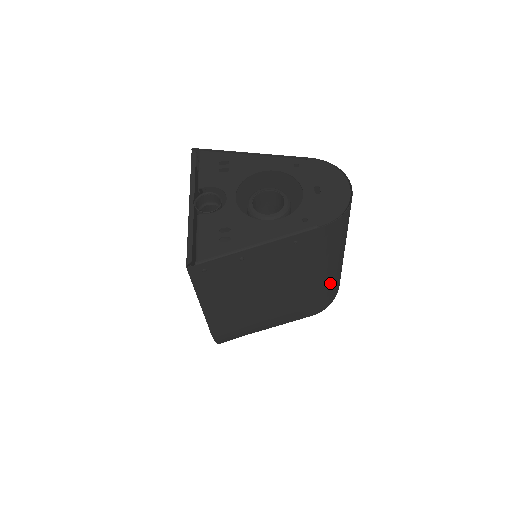
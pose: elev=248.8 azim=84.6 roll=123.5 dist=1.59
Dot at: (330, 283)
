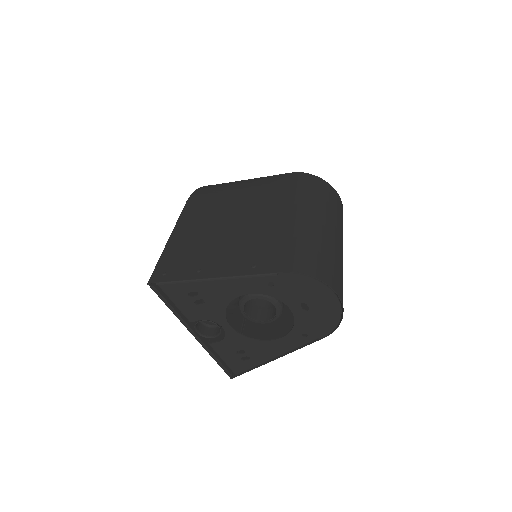
Dot at: occluded
